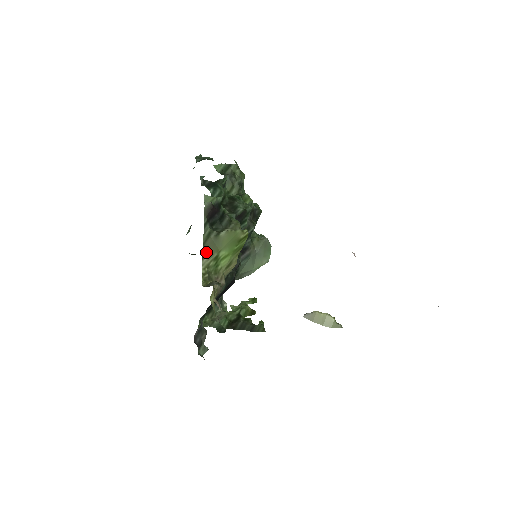
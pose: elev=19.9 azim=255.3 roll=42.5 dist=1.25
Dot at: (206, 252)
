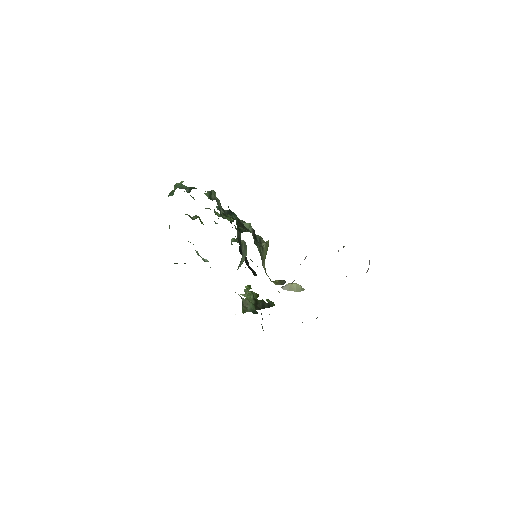
Dot at: (262, 262)
